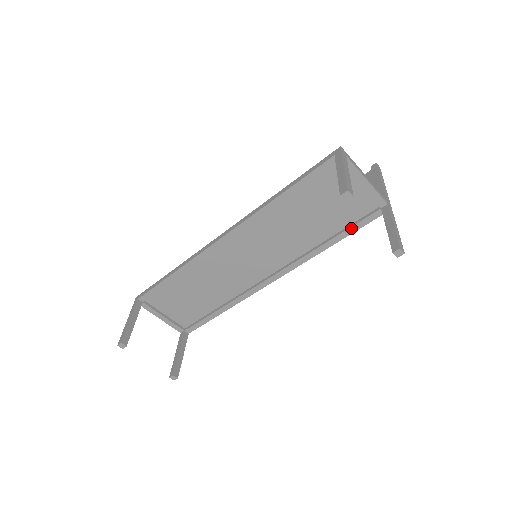
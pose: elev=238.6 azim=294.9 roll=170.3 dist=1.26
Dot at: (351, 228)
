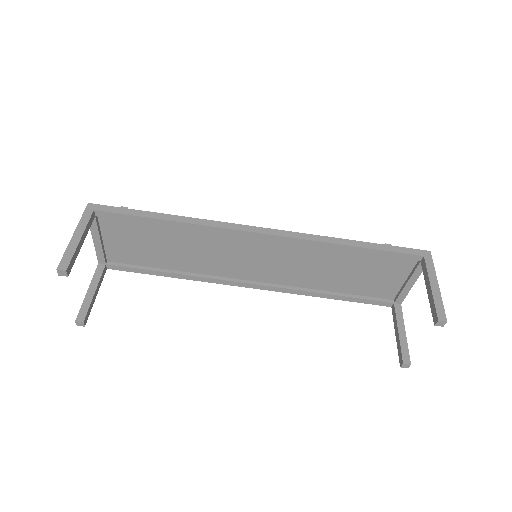
Dot at: (359, 299)
